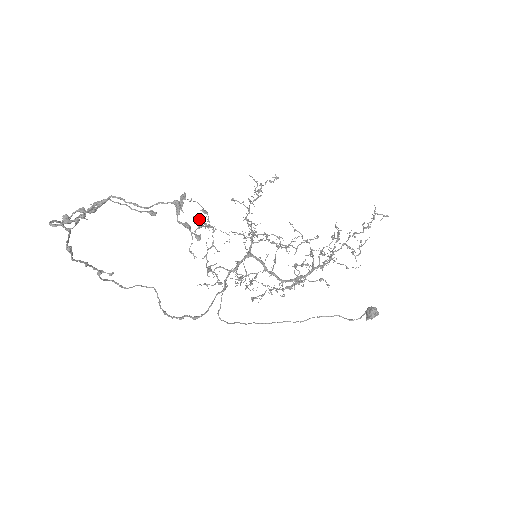
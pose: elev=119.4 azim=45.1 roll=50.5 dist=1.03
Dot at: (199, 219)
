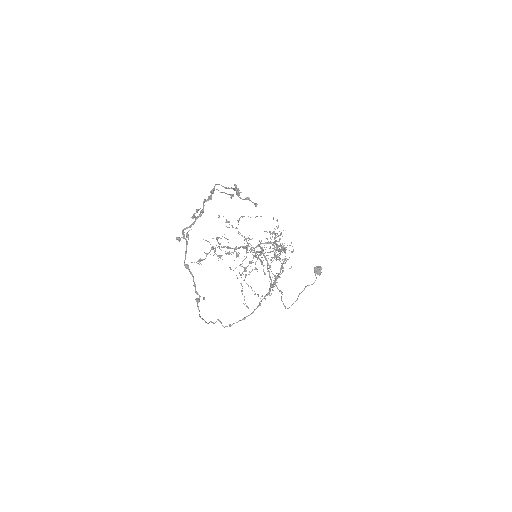
Dot at: (215, 249)
